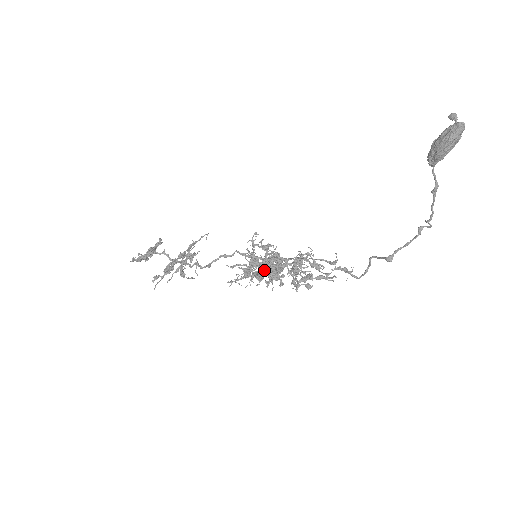
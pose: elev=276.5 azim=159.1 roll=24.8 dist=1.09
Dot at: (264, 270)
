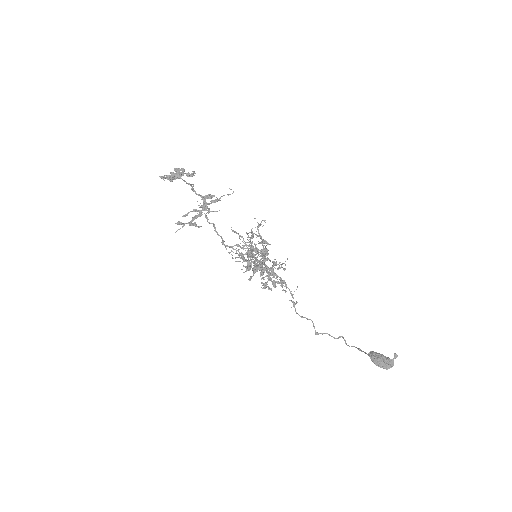
Dot at: (254, 263)
